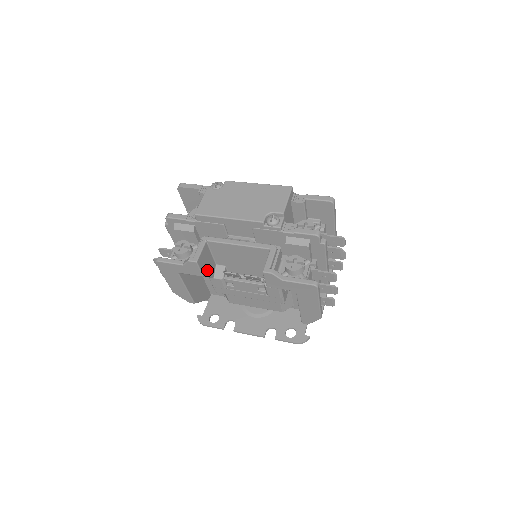
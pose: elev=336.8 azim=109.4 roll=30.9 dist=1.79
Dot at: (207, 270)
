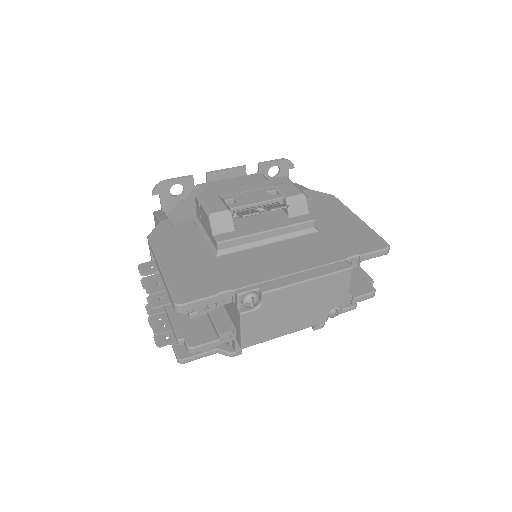
Dot at: occluded
